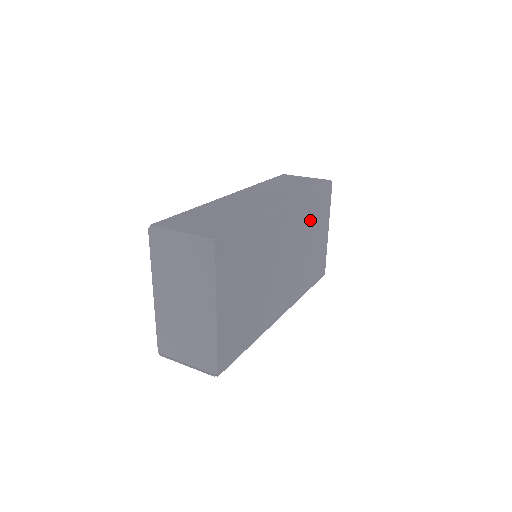
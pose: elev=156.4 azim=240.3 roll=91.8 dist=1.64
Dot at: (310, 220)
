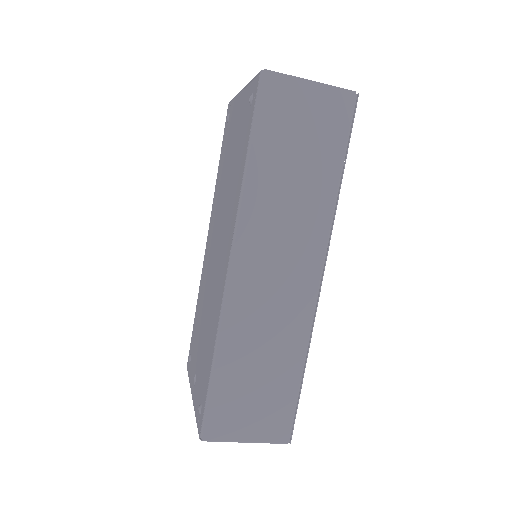
Dot at: occluded
